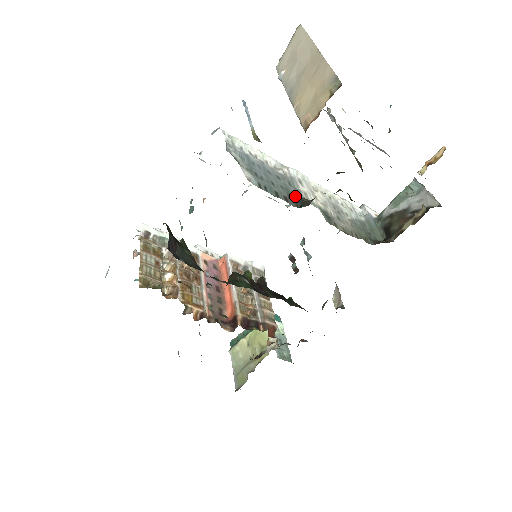
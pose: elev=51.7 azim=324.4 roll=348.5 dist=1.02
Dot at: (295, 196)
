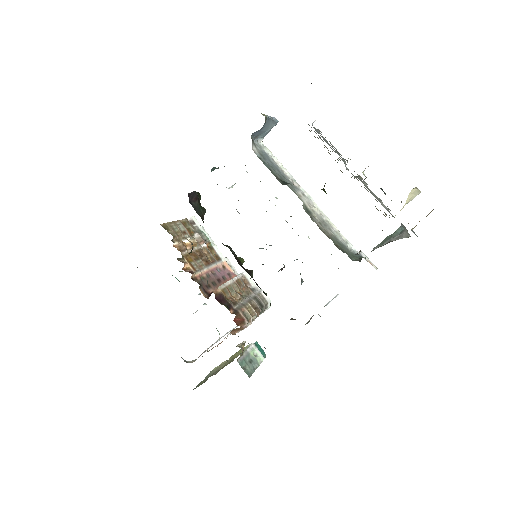
Dot at: (288, 185)
